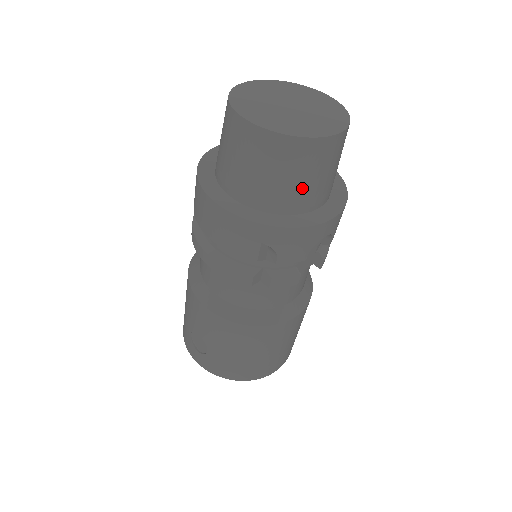
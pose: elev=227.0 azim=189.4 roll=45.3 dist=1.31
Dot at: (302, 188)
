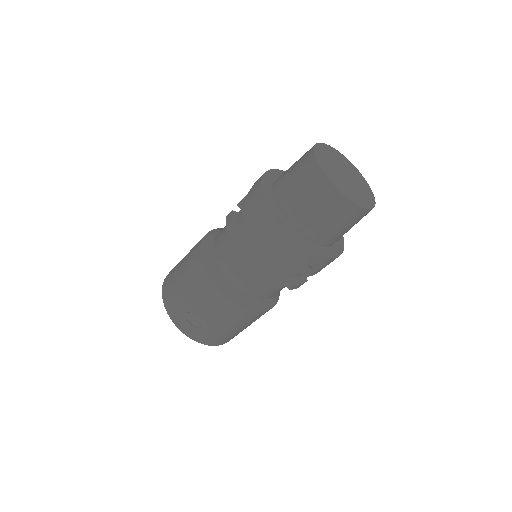
Dot at: (343, 233)
